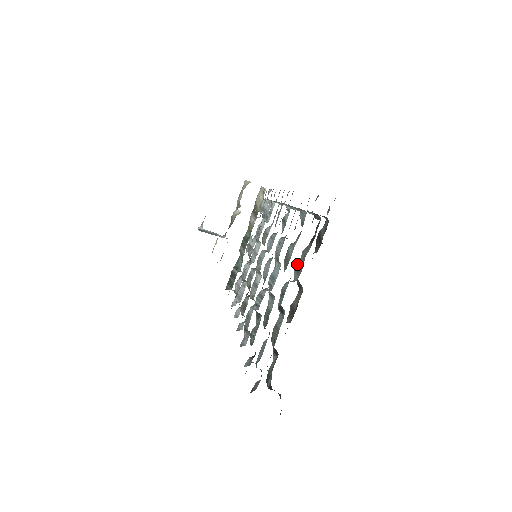
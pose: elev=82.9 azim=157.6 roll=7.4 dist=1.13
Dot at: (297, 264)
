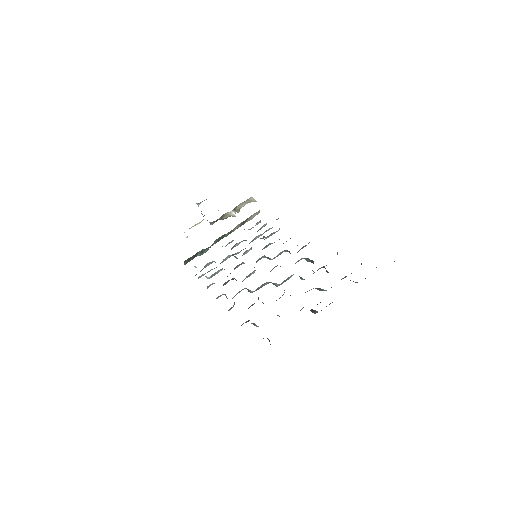
Dot at: occluded
